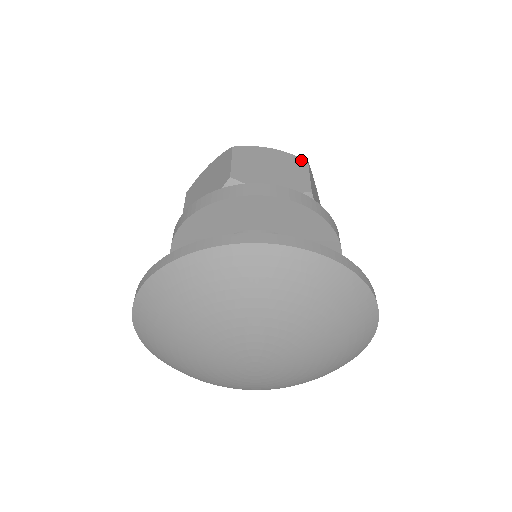
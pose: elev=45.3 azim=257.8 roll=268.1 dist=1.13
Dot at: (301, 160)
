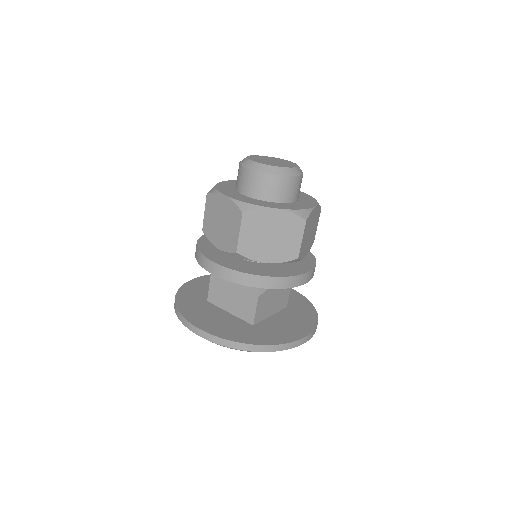
Dot at: (300, 221)
